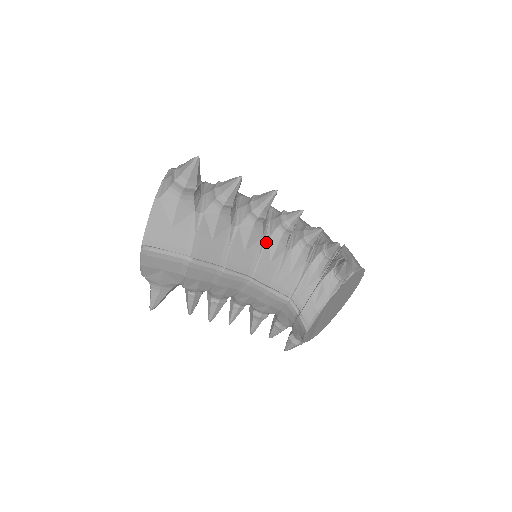
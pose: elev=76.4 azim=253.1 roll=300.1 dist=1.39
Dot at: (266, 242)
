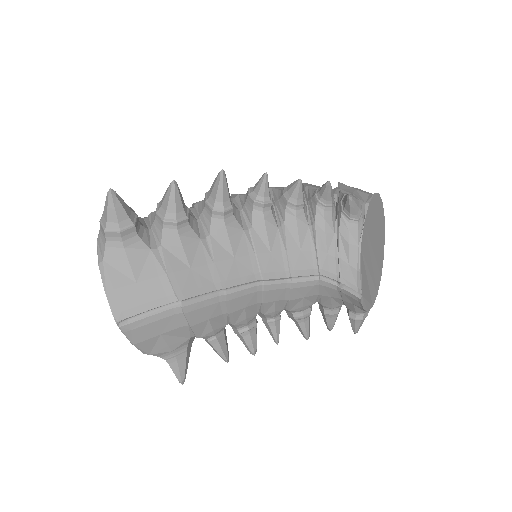
Dot at: (251, 233)
